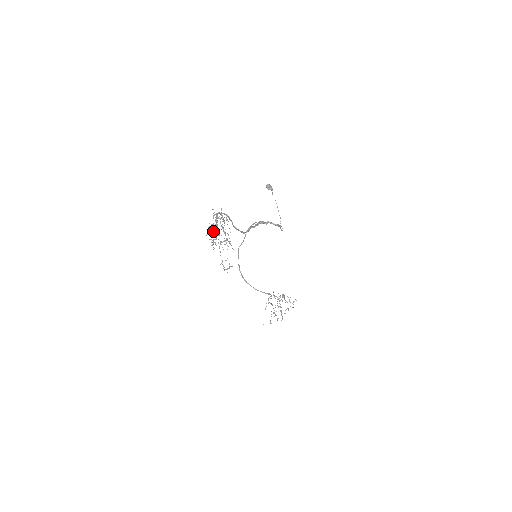
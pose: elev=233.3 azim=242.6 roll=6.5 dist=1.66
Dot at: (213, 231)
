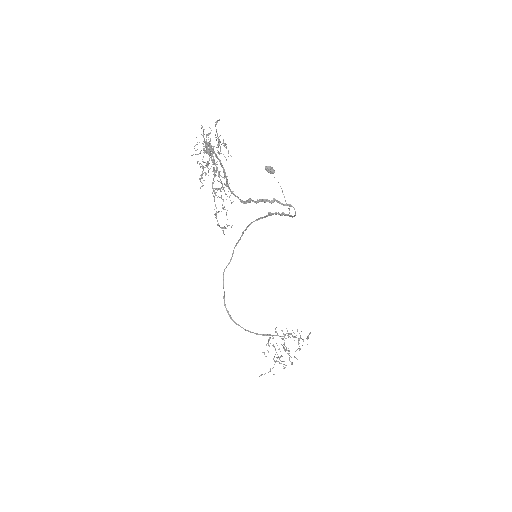
Dot at: occluded
